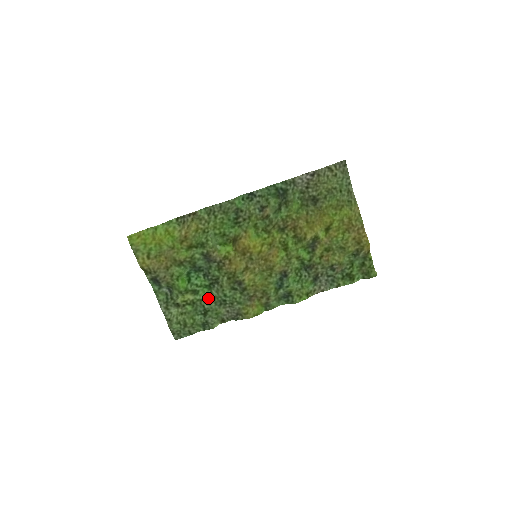
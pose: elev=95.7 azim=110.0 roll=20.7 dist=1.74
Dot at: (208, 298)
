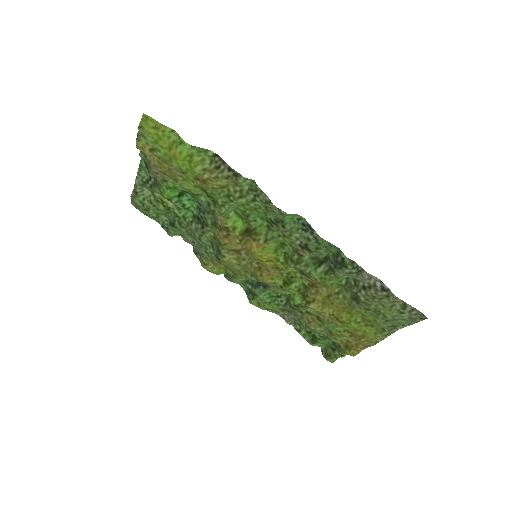
Dot at: (184, 222)
